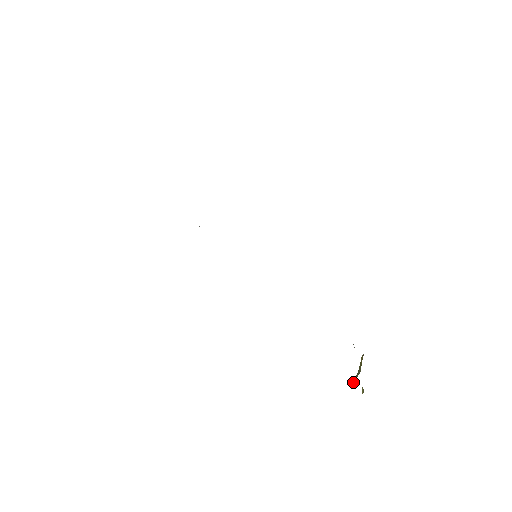
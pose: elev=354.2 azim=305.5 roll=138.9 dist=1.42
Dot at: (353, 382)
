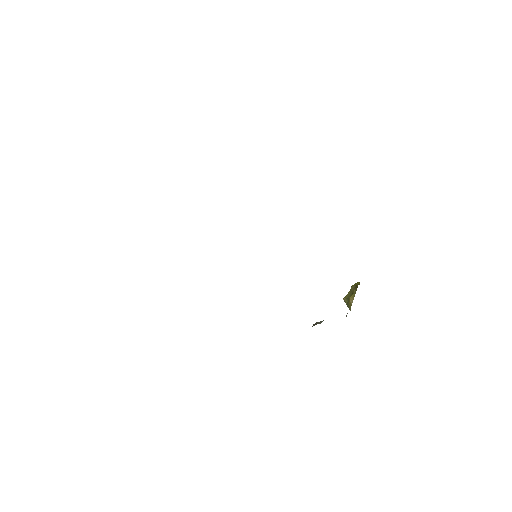
Dot at: (343, 299)
